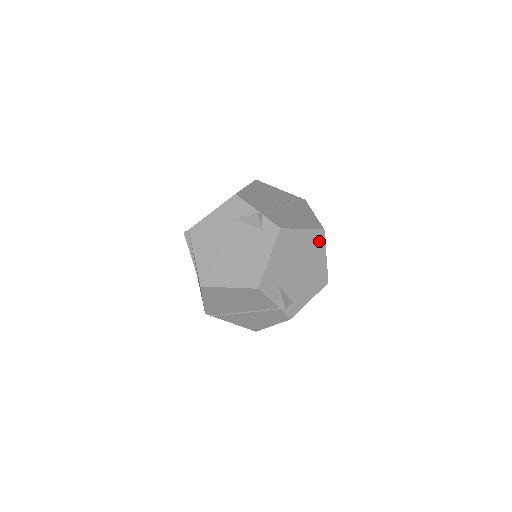
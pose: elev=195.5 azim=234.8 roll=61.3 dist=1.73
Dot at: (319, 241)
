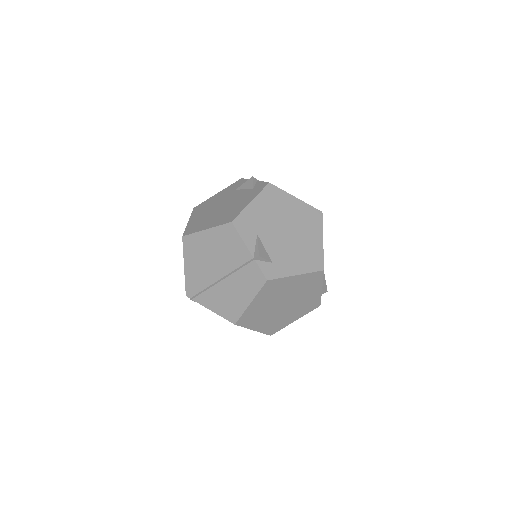
Dot at: (315, 220)
